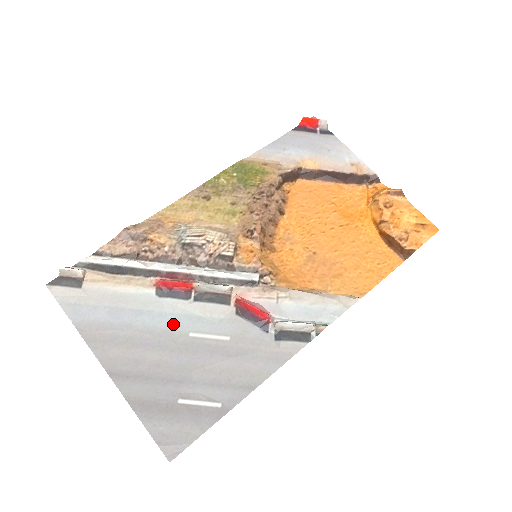
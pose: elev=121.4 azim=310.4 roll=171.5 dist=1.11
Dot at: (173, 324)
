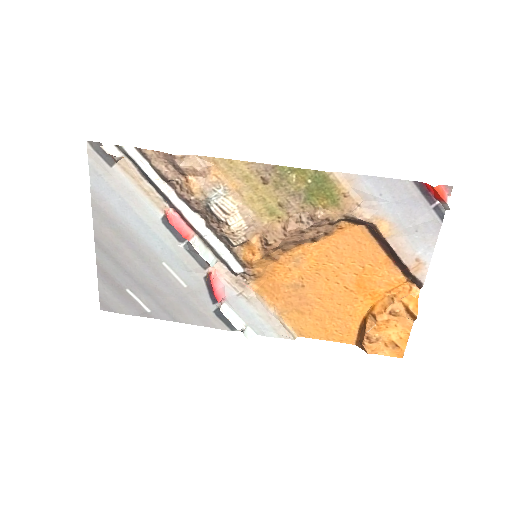
Dot at: (157, 248)
